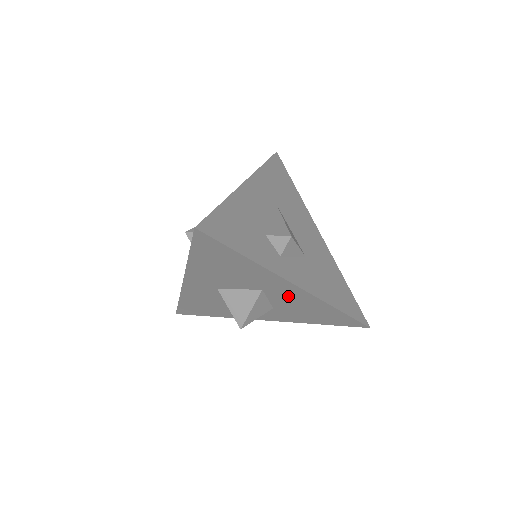
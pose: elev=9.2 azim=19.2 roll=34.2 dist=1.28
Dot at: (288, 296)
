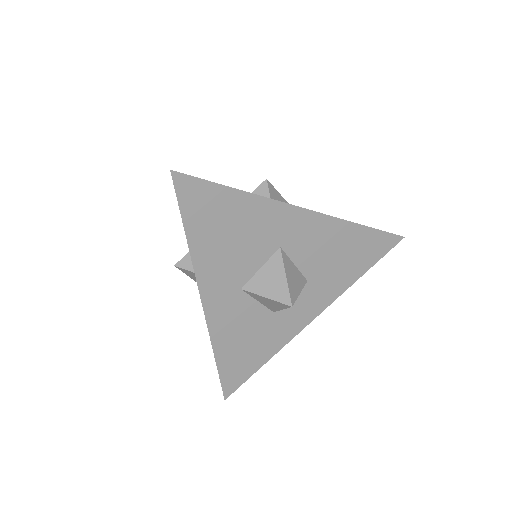
Dot at: (308, 239)
